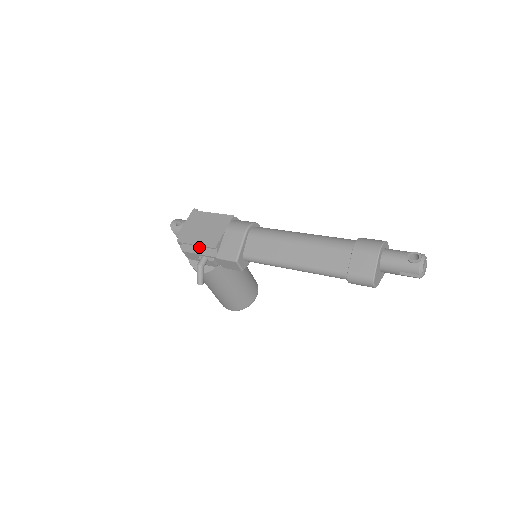
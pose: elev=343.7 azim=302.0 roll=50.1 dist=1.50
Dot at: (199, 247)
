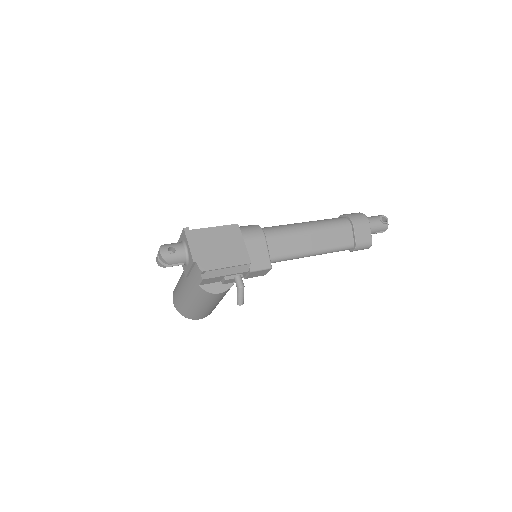
Dot at: (228, 268)
